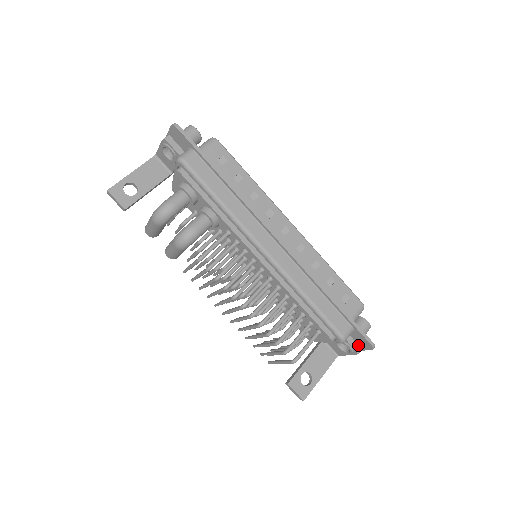
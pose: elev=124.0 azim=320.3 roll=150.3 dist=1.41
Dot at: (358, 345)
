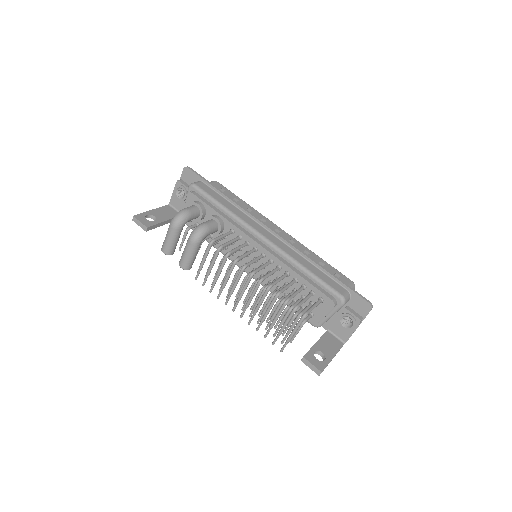
Dot at: (358, 314)
